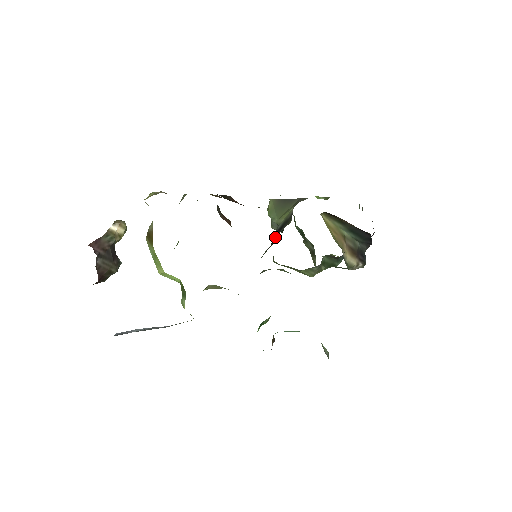
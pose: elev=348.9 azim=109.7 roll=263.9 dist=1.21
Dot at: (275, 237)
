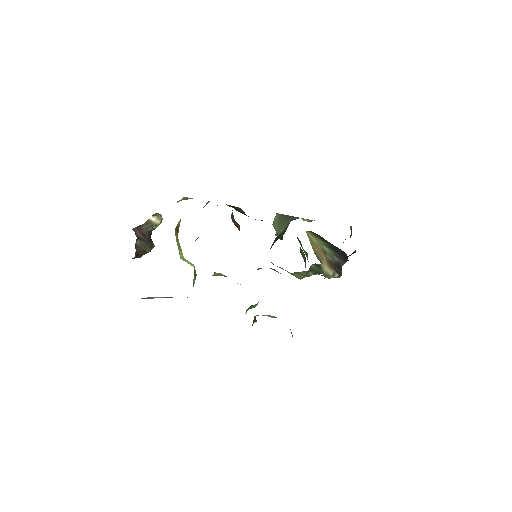
Dot at: occluded
